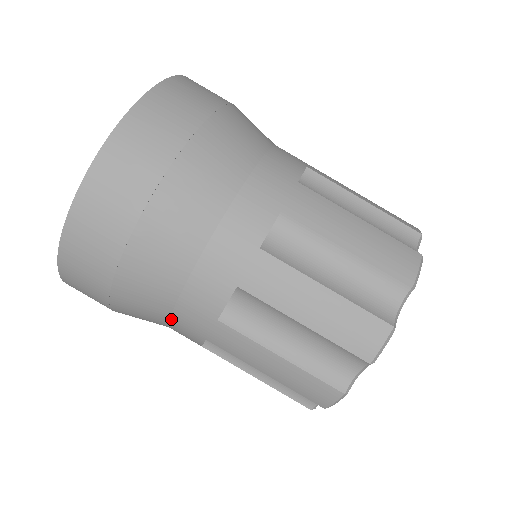
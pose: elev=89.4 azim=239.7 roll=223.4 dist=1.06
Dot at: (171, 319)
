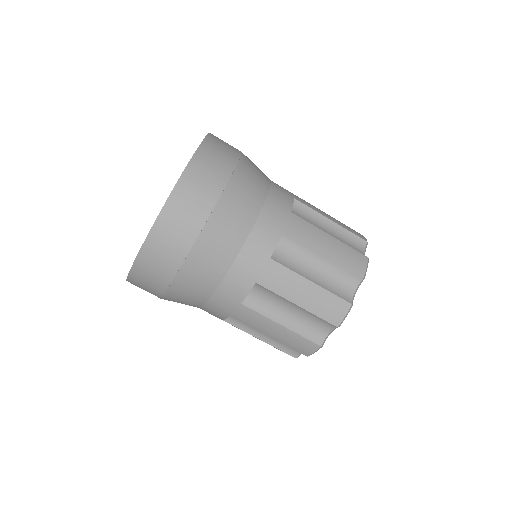
Dot at: (231, 269)
